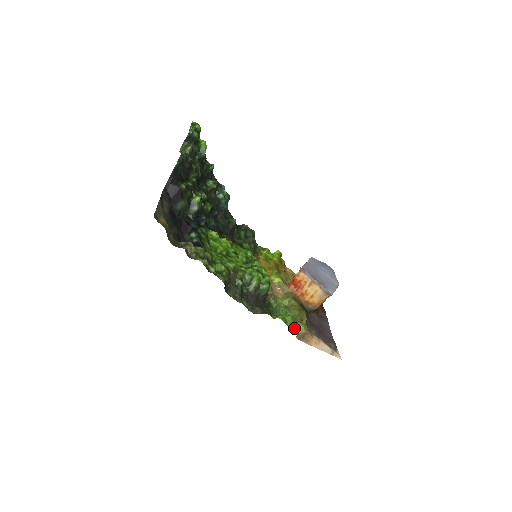
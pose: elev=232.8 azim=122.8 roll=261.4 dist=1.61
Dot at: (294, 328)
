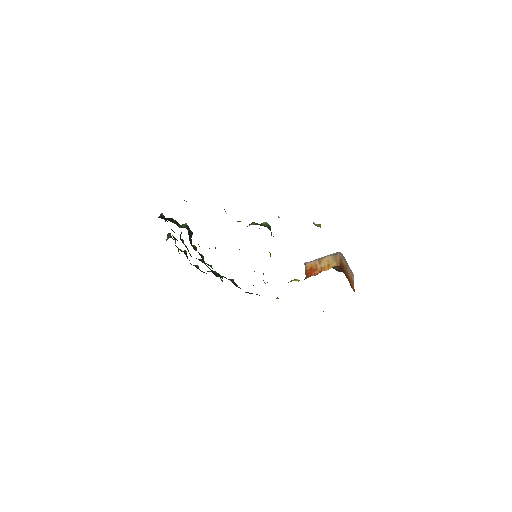
Dot at: occluded
